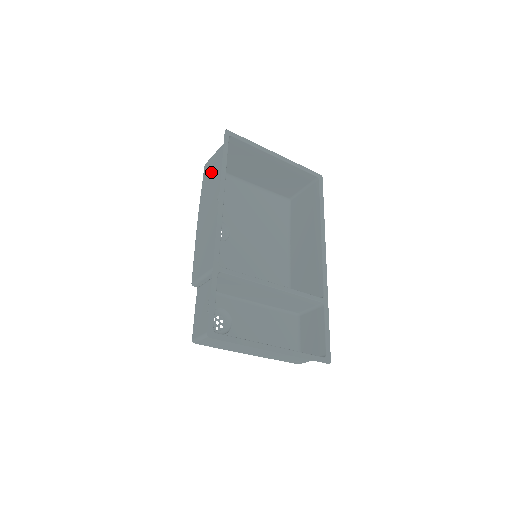
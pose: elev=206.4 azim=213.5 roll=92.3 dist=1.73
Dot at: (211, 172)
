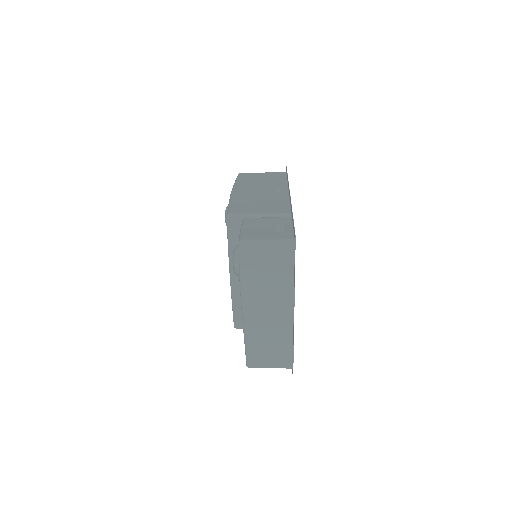
Dot at: (257, 177)
